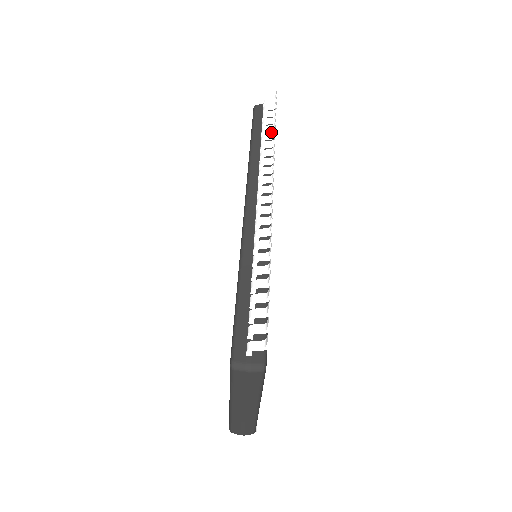
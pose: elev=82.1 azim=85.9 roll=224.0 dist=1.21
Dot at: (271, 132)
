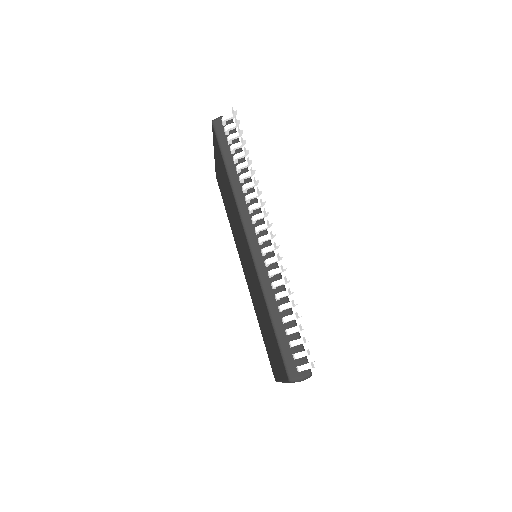
Dot at: (239, 152)
